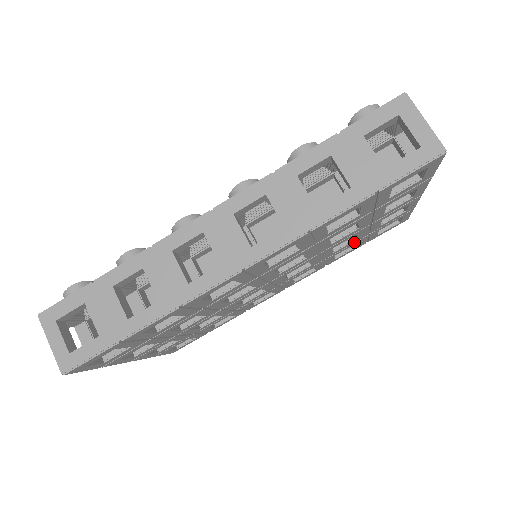
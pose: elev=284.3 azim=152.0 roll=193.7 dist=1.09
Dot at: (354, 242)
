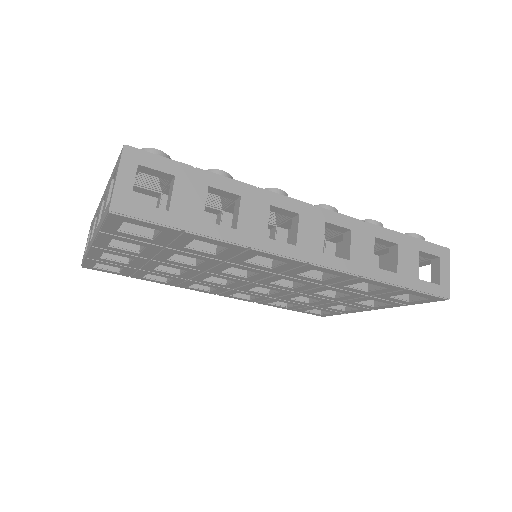
Dot at: (301, 303)
